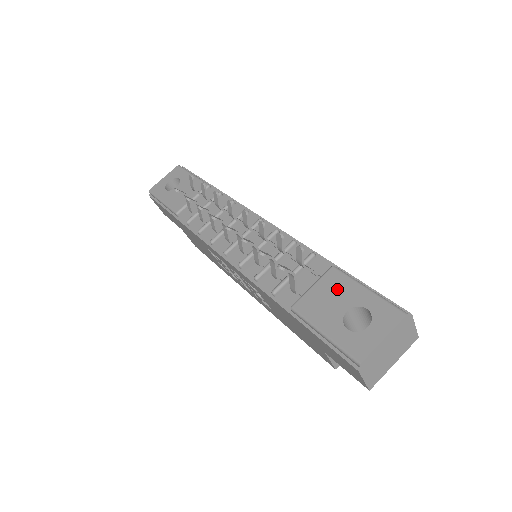
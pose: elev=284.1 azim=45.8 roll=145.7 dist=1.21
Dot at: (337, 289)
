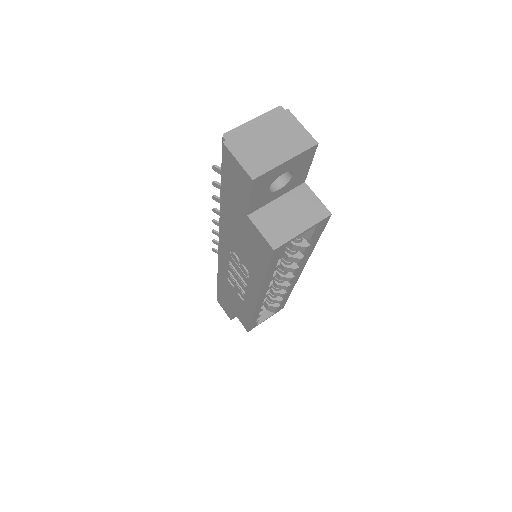
Dot at: occluded
